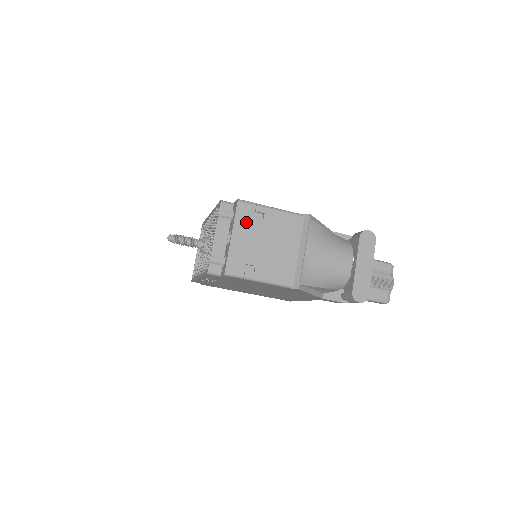
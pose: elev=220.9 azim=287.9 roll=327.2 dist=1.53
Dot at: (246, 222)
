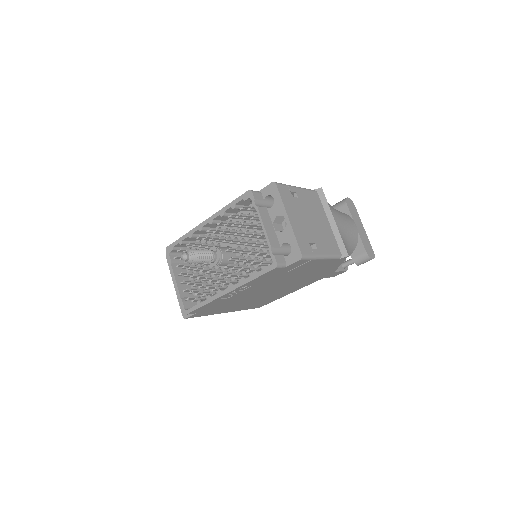
Dot at: (290, 203)
